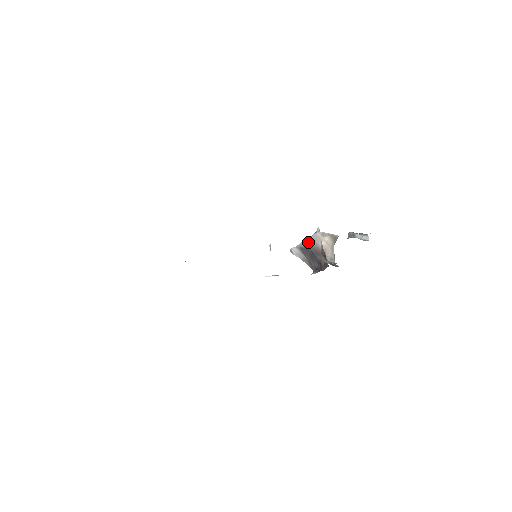
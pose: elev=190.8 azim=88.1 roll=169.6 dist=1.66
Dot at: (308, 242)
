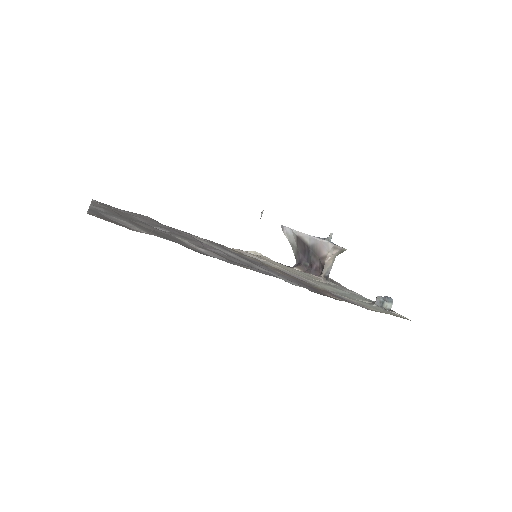
Dot at: (311, 240)
